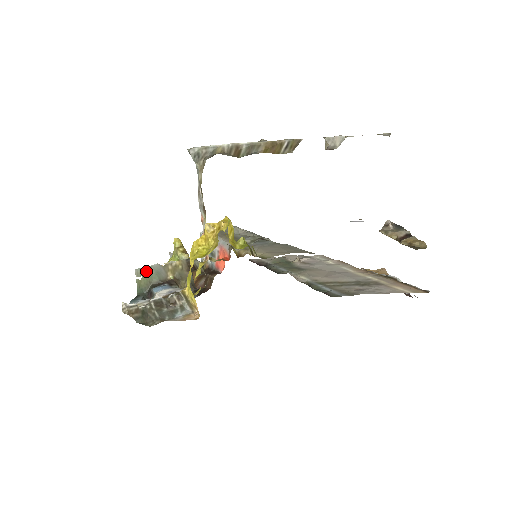
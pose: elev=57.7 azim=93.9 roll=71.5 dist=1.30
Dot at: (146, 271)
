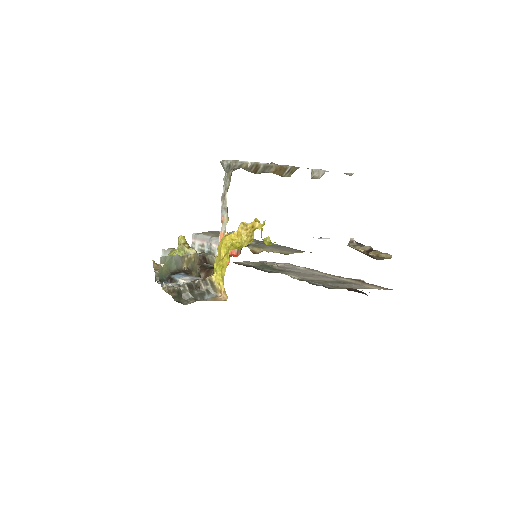
Dot at: (168, 260)
